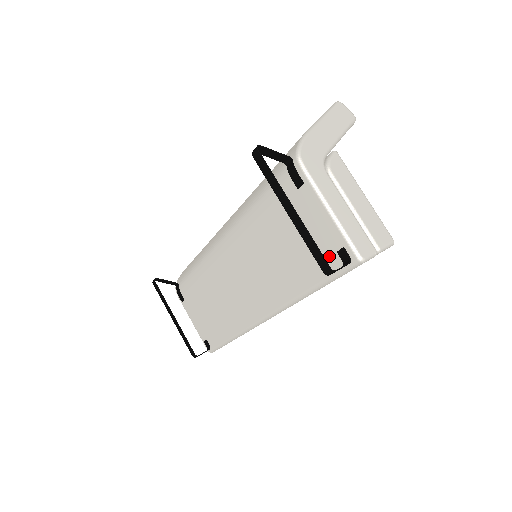
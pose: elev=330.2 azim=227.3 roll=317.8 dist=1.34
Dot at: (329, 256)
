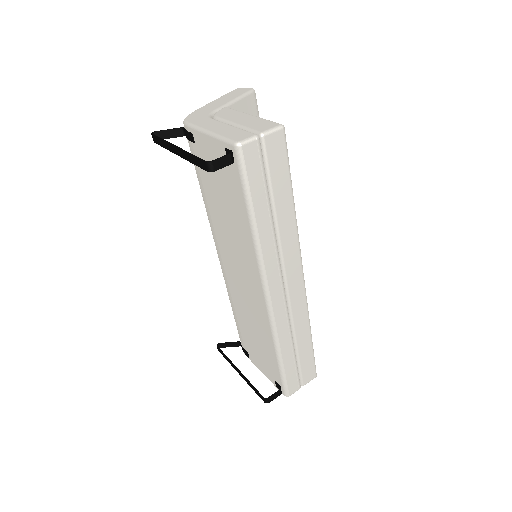
Dot at: (230, 170)
